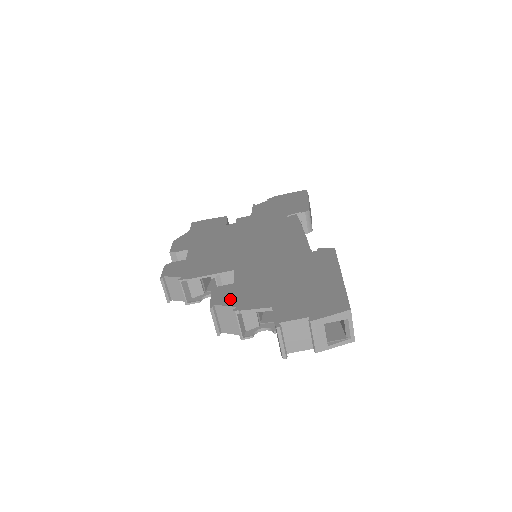
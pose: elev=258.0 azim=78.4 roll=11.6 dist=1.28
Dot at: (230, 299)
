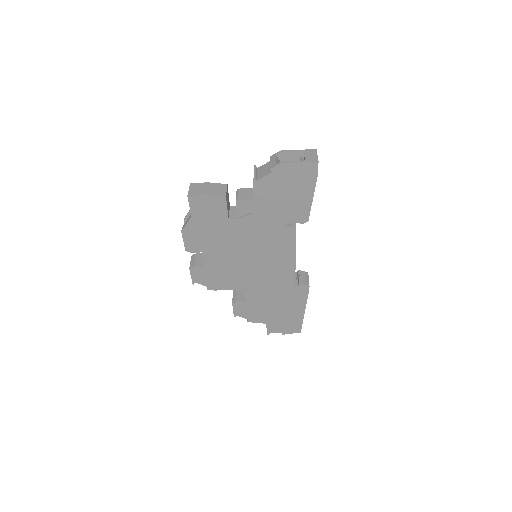
Dot at: (244, 314)
